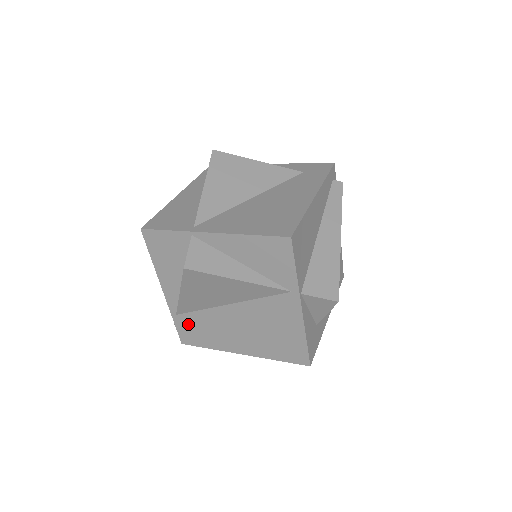
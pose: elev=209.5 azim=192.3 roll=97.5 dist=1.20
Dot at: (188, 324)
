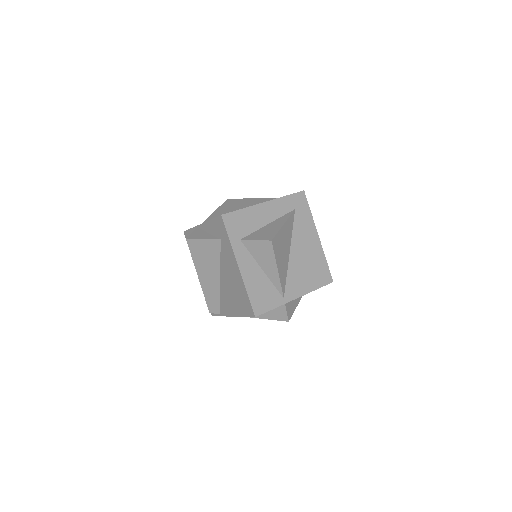
Dot at: occluded
